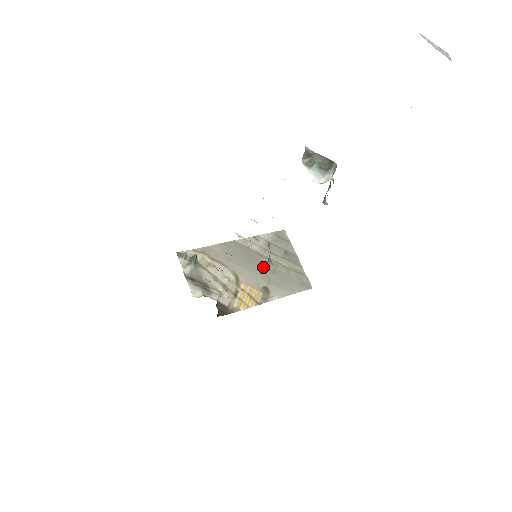
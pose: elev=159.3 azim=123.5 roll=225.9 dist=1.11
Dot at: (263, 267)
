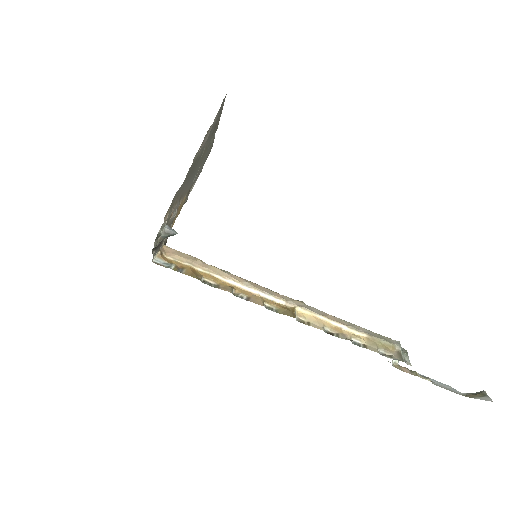
Dot at: (198, 167)
